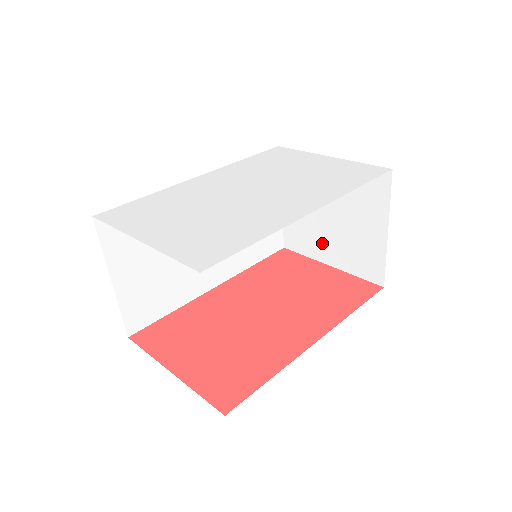
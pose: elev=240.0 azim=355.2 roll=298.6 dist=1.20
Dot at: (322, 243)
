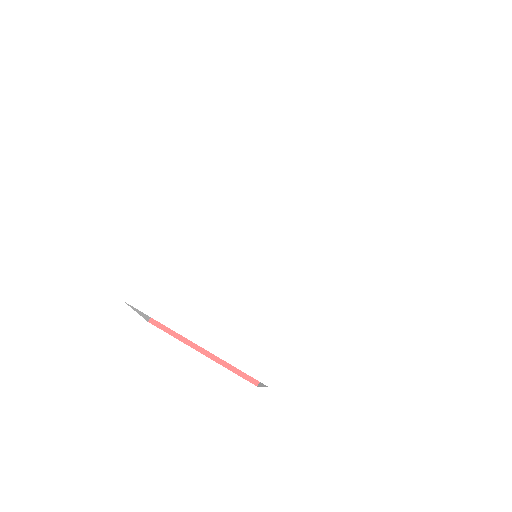
Dot at: occluded
